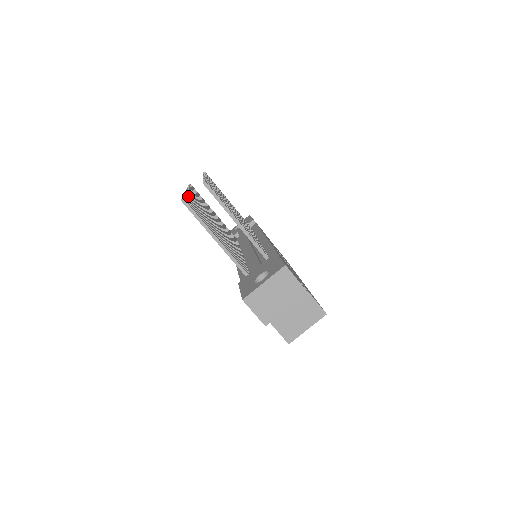
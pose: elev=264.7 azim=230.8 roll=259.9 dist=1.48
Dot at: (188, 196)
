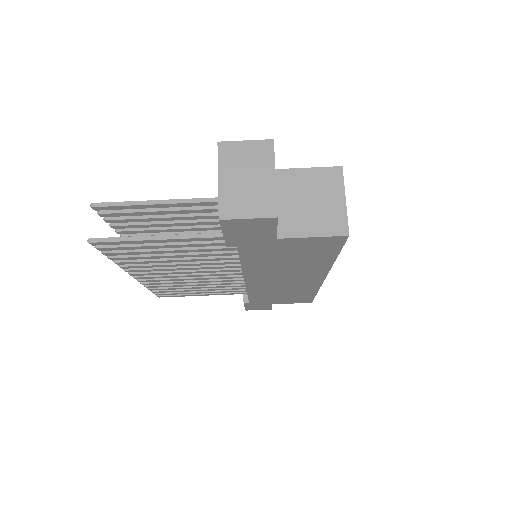
Dot at: occluded
